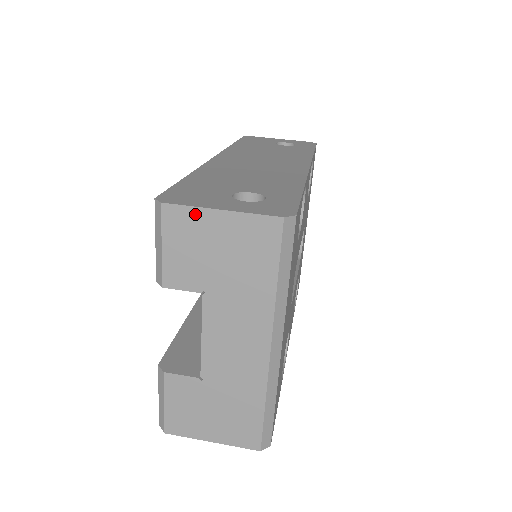
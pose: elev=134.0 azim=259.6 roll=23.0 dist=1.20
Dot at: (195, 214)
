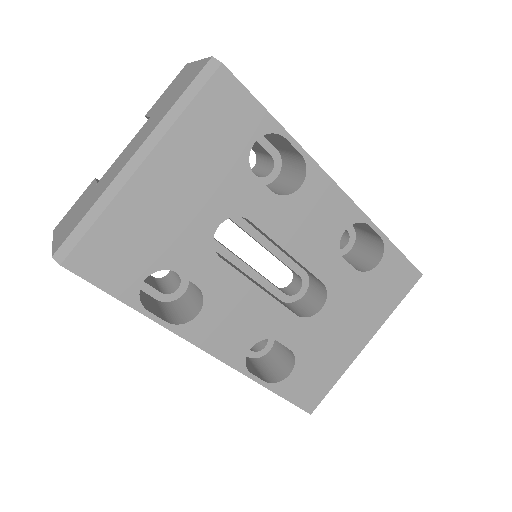
Dot at: (190, 66)
